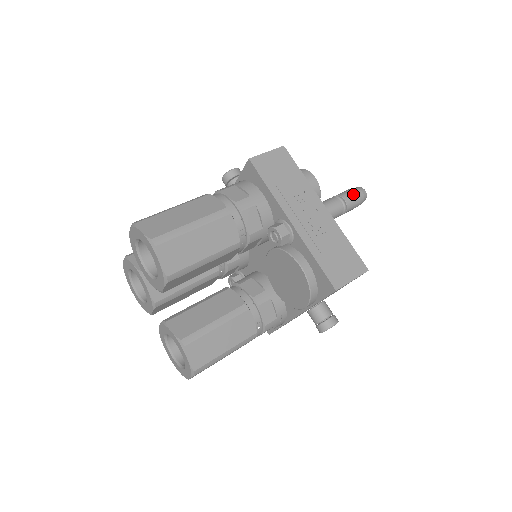
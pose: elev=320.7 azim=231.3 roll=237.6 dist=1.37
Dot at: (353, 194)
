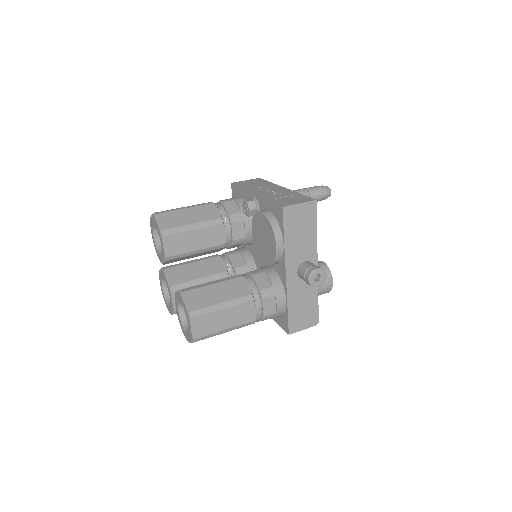
Dot at: (314, 186)
